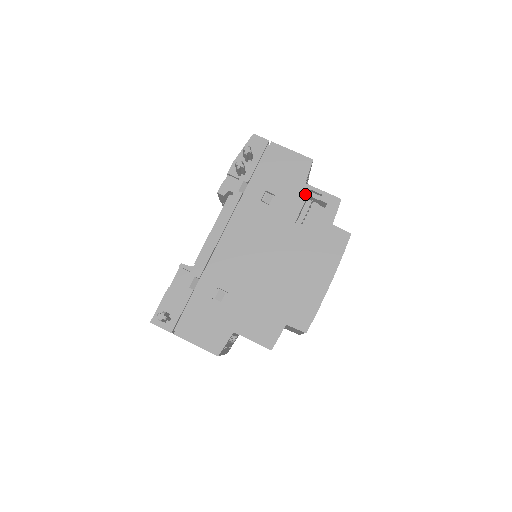
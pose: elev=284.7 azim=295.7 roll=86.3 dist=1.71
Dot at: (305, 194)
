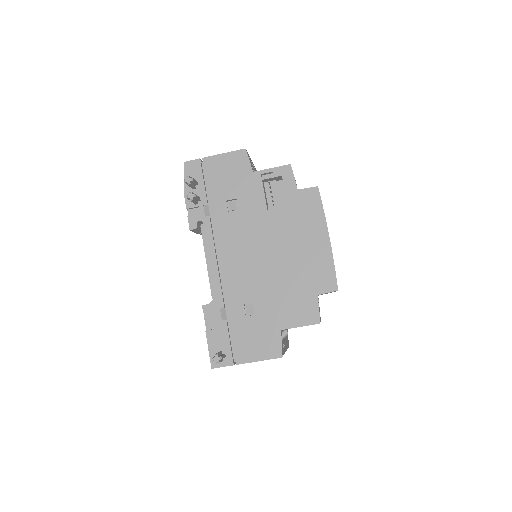
Dot at: (259, 181)
